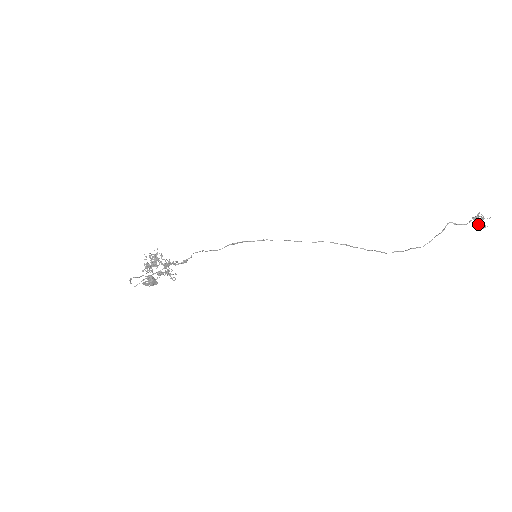
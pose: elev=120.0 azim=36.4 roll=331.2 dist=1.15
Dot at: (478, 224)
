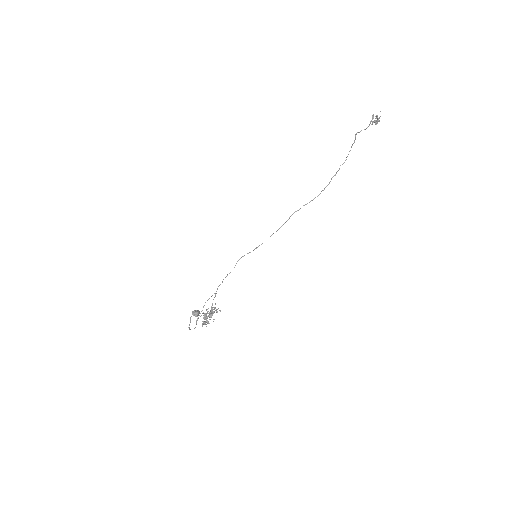
Dot at: (376, 122)
